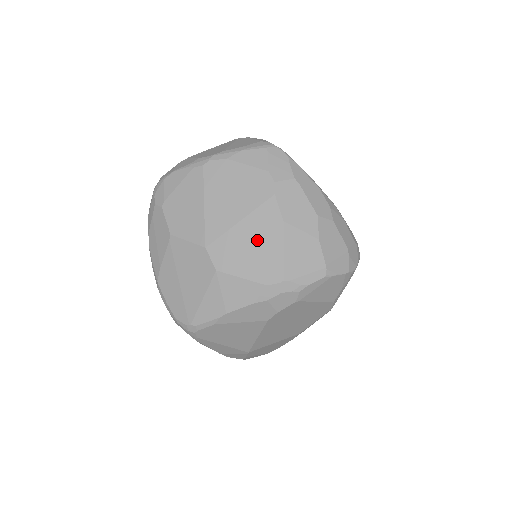
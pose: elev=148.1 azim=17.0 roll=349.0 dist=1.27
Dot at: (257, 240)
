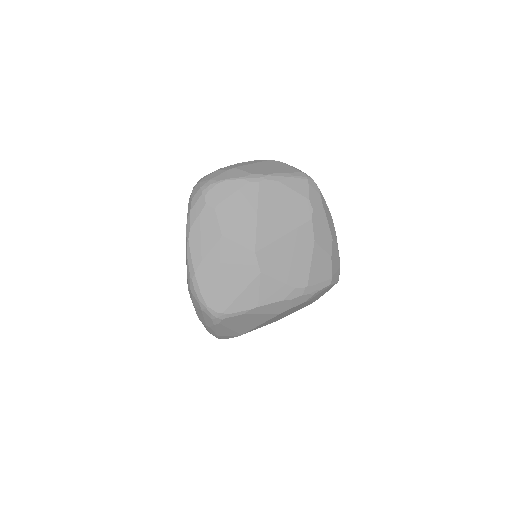
Dot at: (294, 252)
